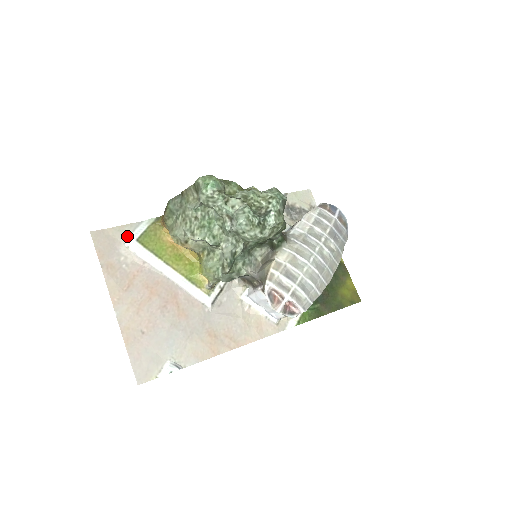
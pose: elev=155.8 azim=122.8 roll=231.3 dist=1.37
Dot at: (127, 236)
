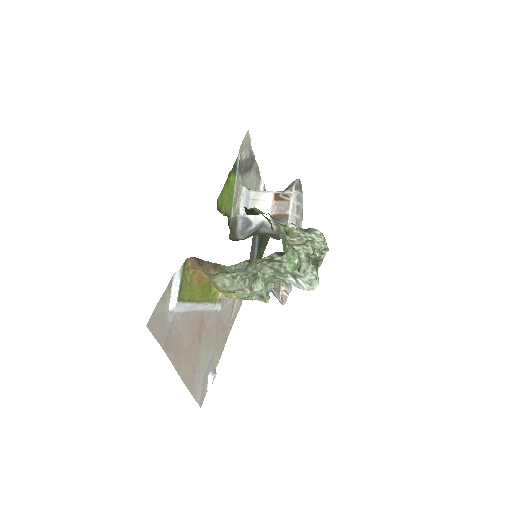
Dot at: (168, 301)
